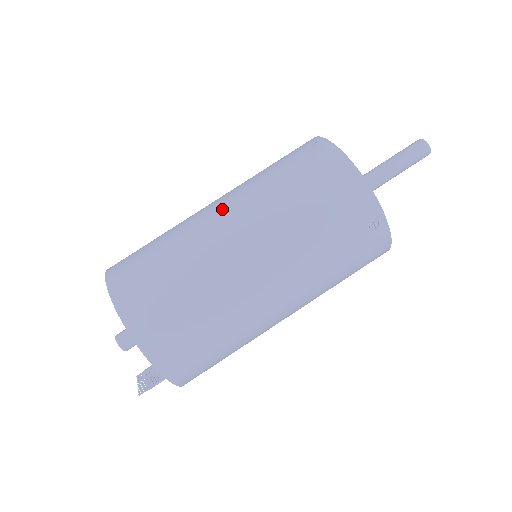
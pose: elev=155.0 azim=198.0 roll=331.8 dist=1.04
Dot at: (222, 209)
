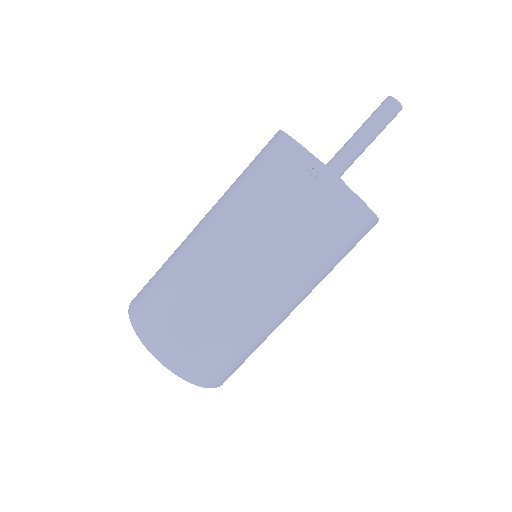
Dot at: (244, 270)
